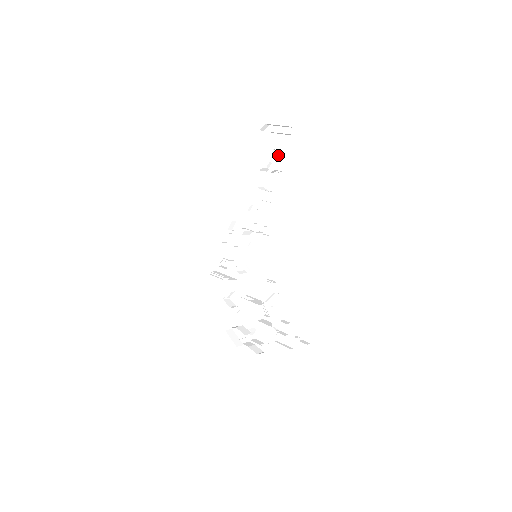
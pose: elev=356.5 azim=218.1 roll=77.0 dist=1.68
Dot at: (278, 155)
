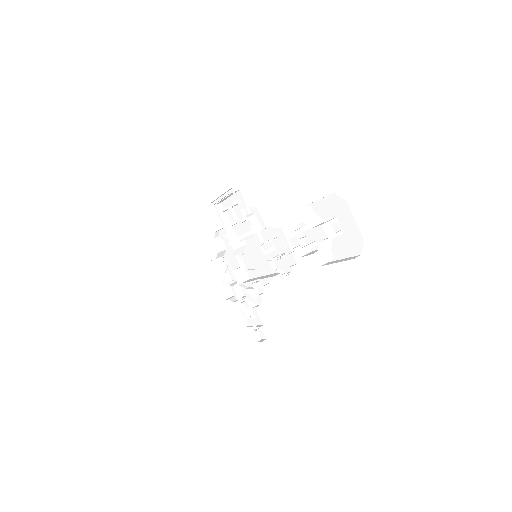
Dot at: occluded
